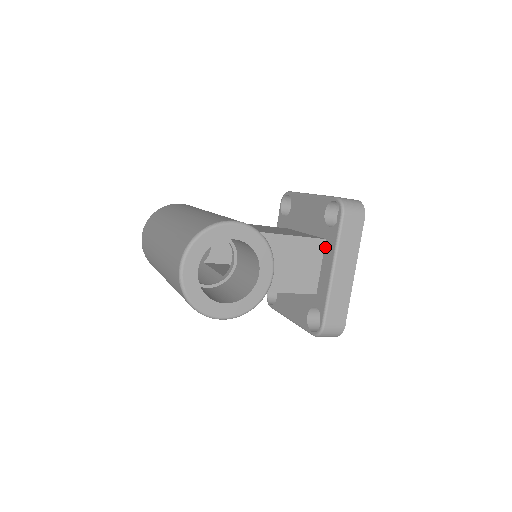
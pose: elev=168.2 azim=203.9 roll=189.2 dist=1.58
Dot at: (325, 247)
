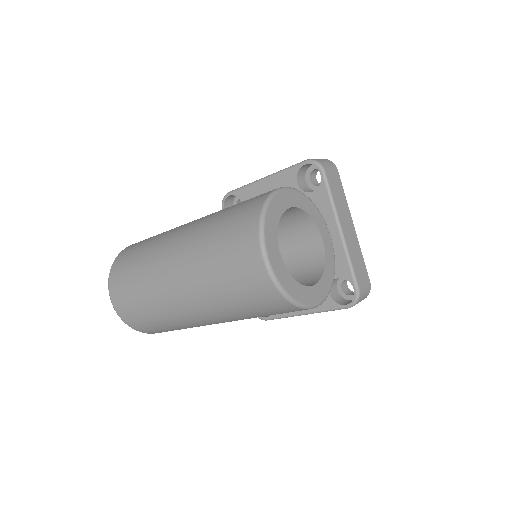
Dot at: occluded
